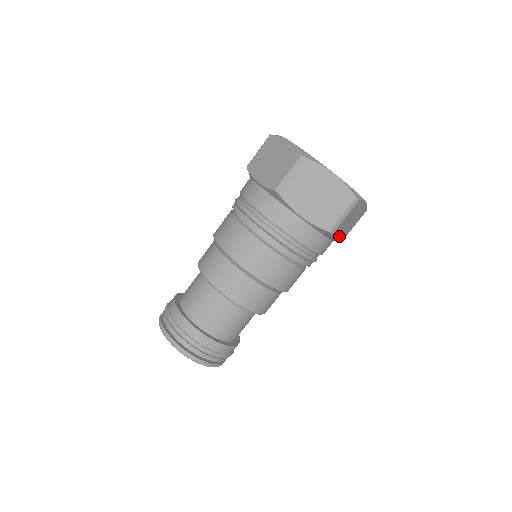
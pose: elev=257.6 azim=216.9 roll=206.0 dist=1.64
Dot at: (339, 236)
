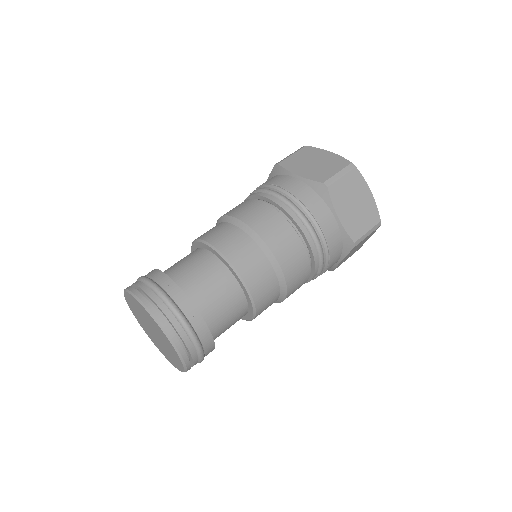
Dot at: (343, 260)
